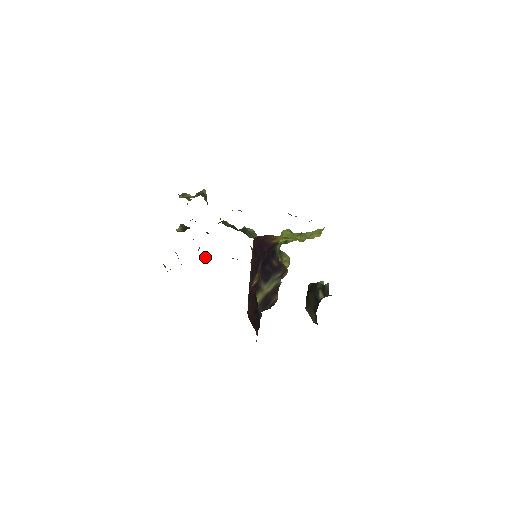
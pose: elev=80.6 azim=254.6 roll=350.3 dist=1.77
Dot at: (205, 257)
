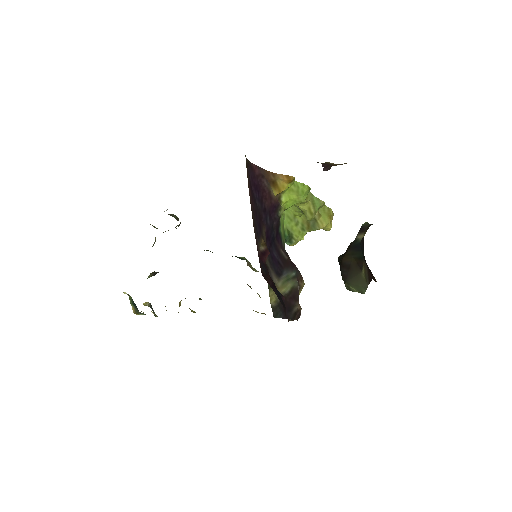
Dot at: occluded
